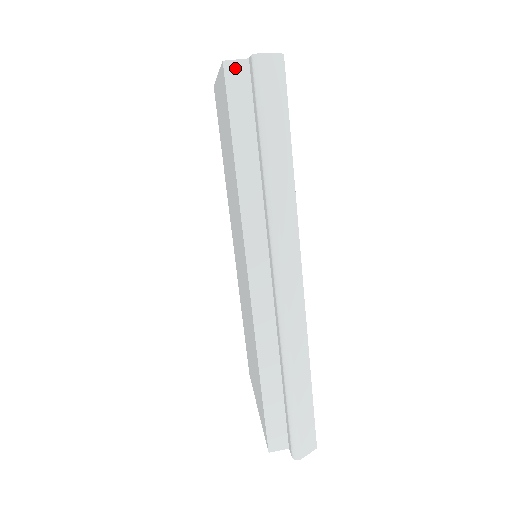
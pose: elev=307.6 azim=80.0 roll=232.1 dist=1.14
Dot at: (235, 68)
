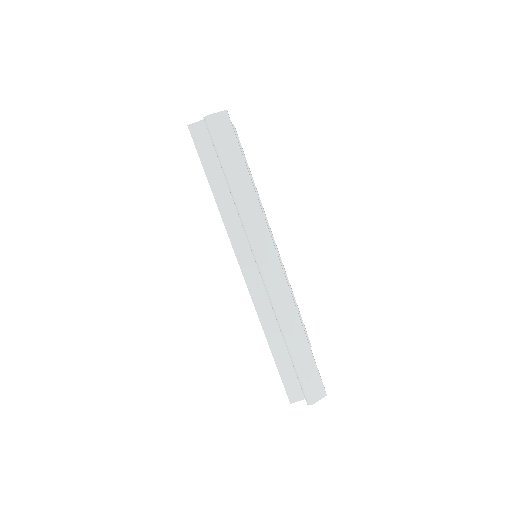
Dot at: (197, 128)
